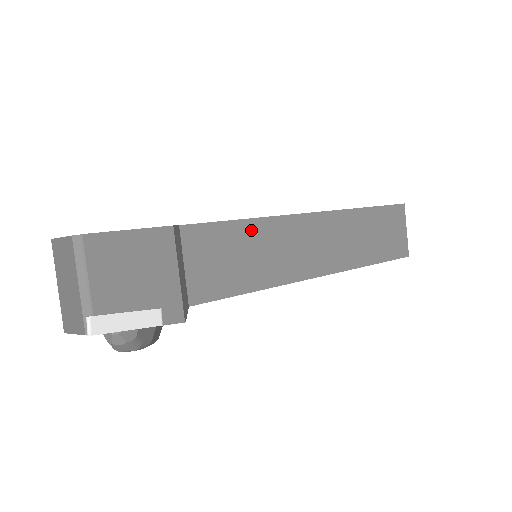
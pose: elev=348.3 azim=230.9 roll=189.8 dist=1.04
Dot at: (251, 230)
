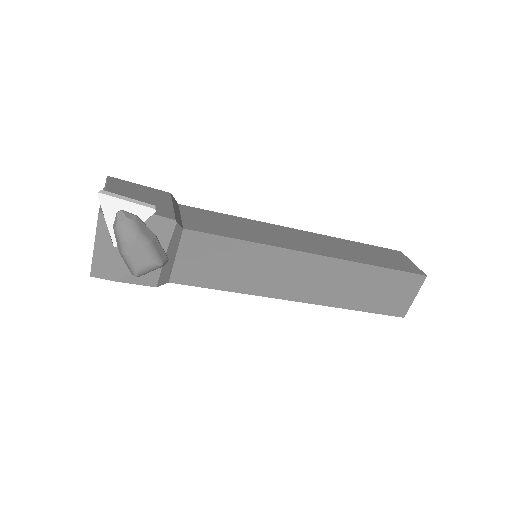
Dot at: (239, 220)
